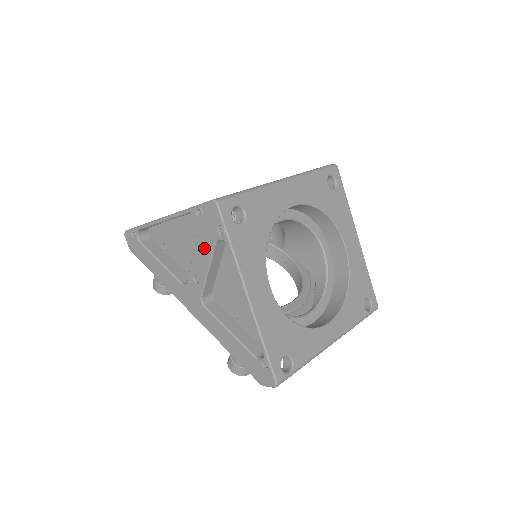
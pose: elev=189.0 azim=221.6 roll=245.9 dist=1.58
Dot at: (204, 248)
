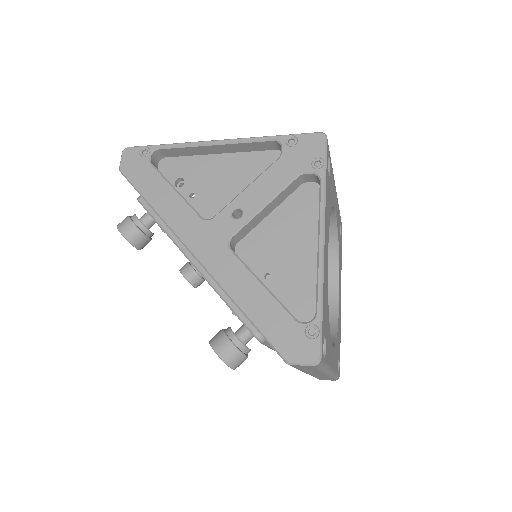
Dot at: (276, 178)
